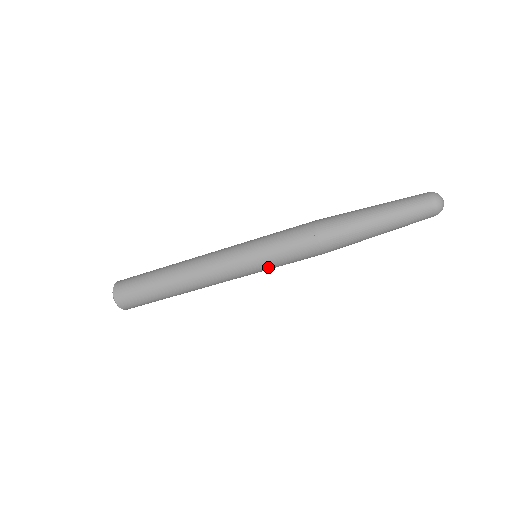
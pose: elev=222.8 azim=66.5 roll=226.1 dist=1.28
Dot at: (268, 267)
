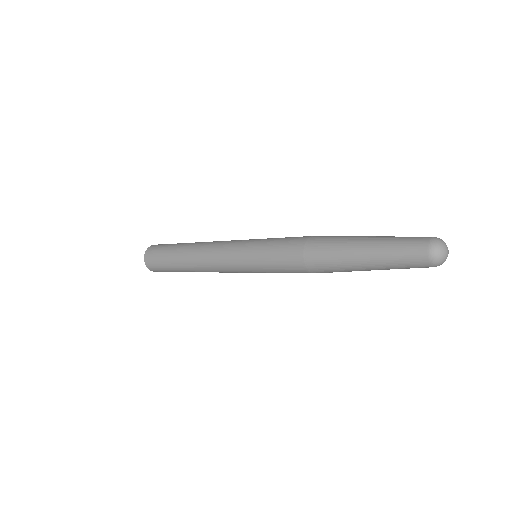
Dot at: (262, 272)
